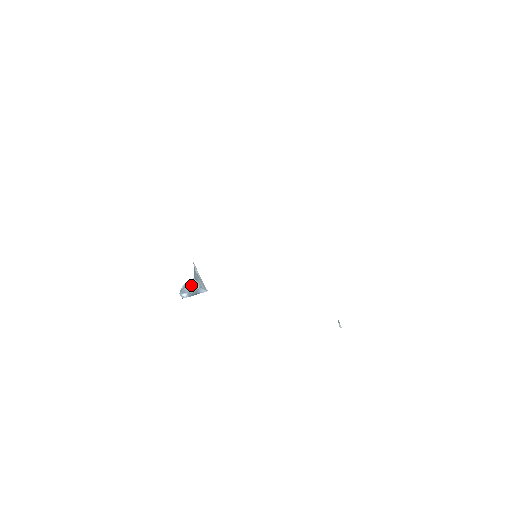
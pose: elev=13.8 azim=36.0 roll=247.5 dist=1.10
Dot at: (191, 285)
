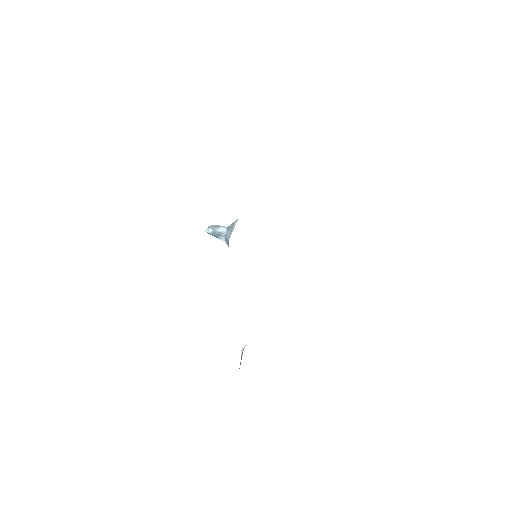
Dot at: (221, 229)
